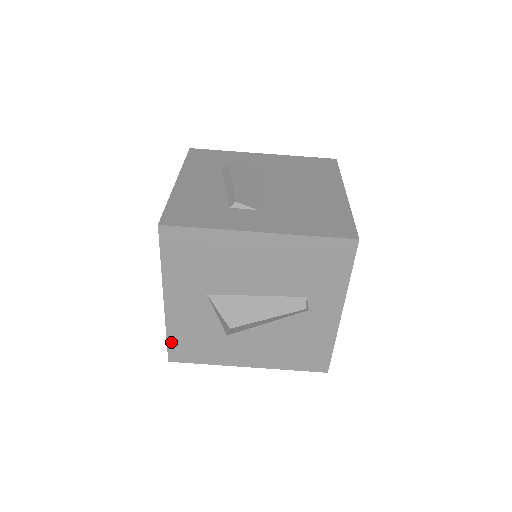
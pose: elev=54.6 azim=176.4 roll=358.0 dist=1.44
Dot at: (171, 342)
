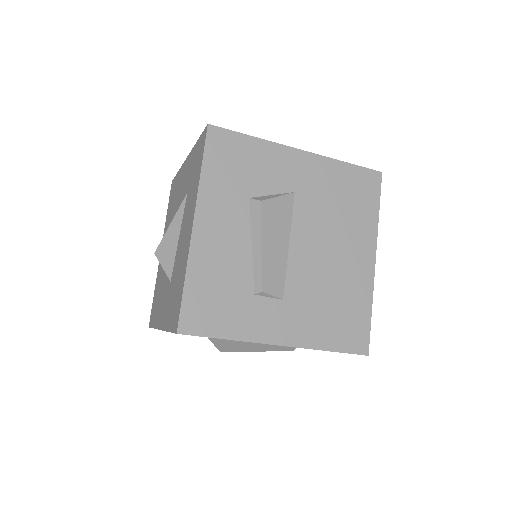
Dot at: occluded
